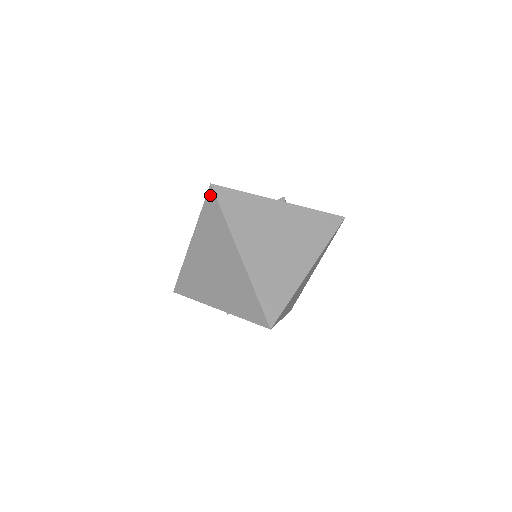
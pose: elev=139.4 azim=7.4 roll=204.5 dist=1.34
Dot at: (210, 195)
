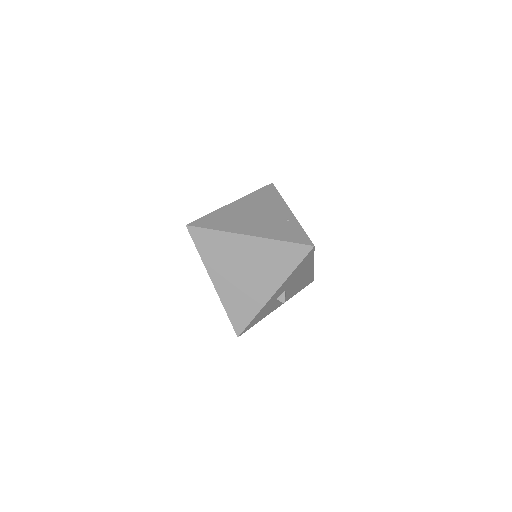
Dot at: (192, 232)
